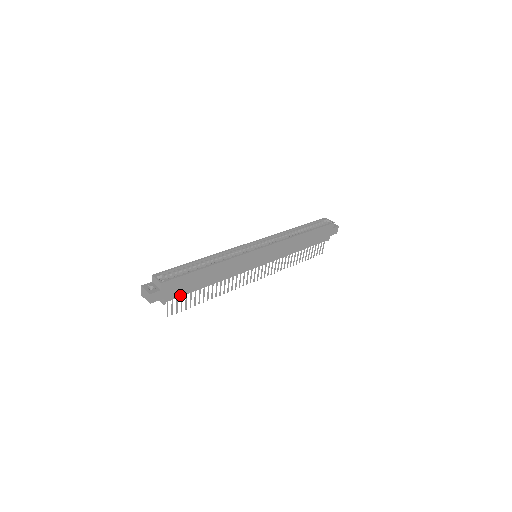
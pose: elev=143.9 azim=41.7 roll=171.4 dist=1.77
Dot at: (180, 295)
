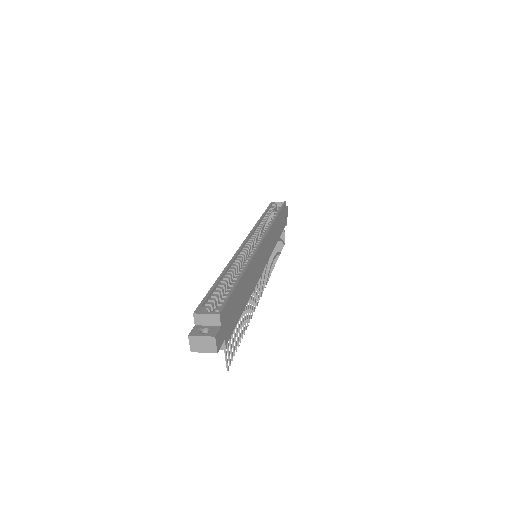
Dot at: (232, 328)
